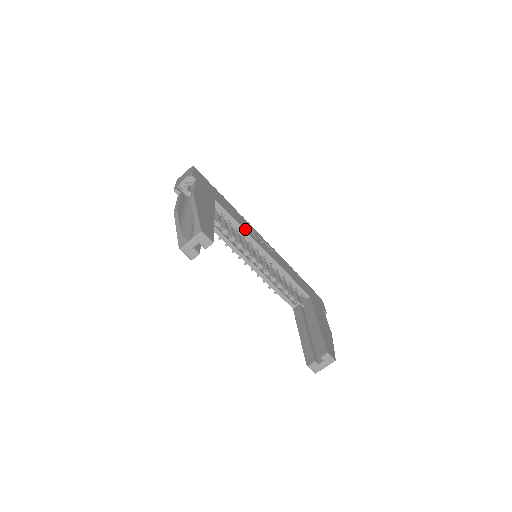
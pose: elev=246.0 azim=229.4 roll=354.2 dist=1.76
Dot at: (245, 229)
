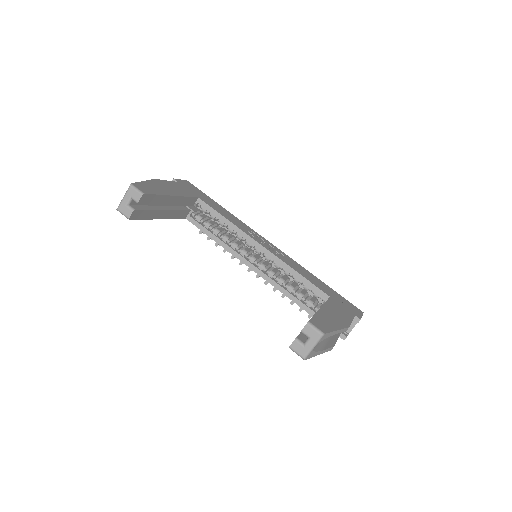
Dot at: (235, 225)
